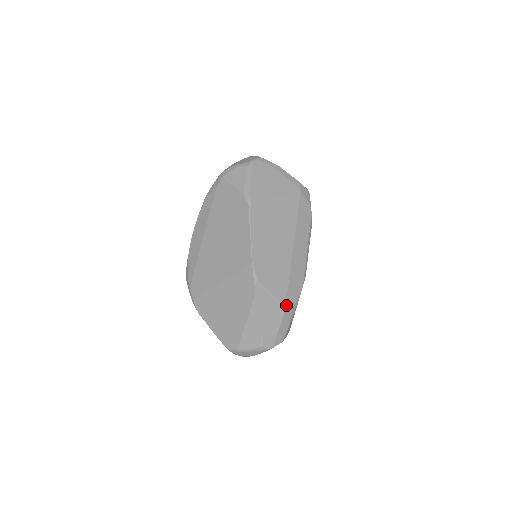
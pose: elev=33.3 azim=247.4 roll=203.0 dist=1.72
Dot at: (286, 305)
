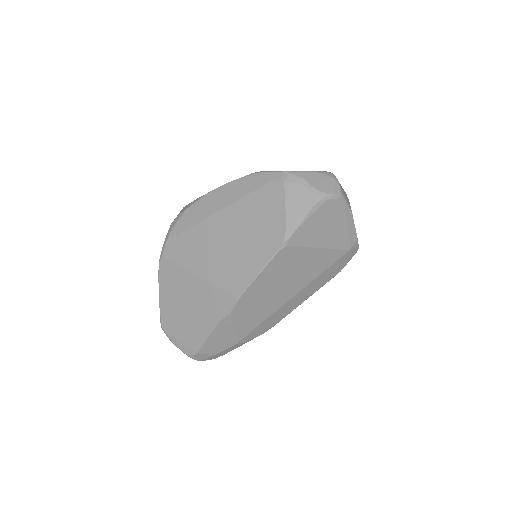
Dot at: (241, 340)
